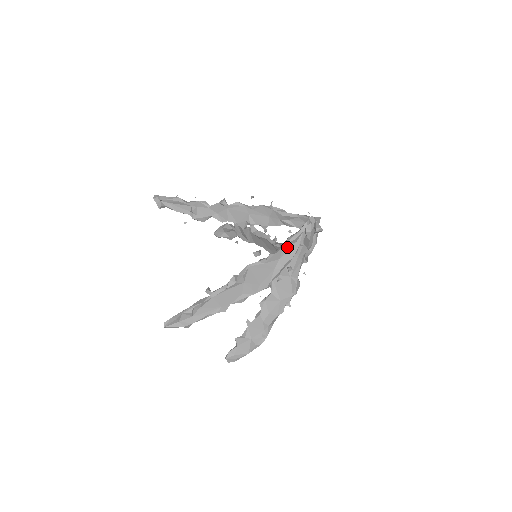
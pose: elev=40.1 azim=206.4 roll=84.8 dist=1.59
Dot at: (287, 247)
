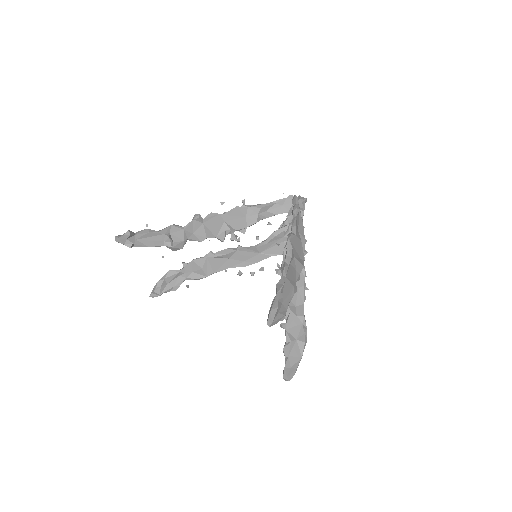
Dot at: (297, 219)
